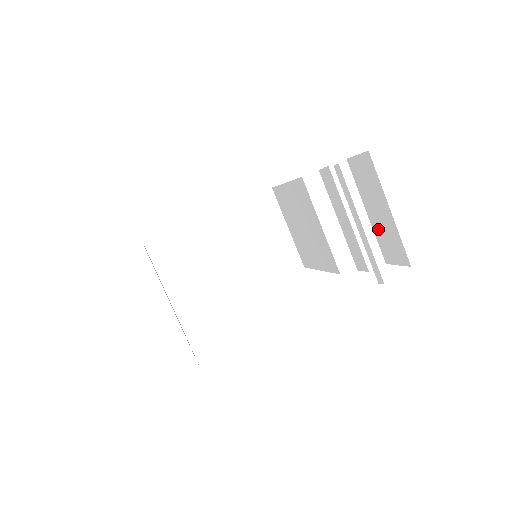
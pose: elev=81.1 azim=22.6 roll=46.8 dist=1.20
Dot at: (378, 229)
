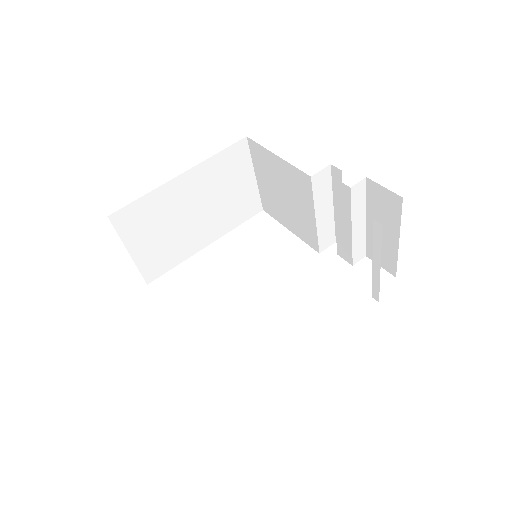
Dot at: occluded
